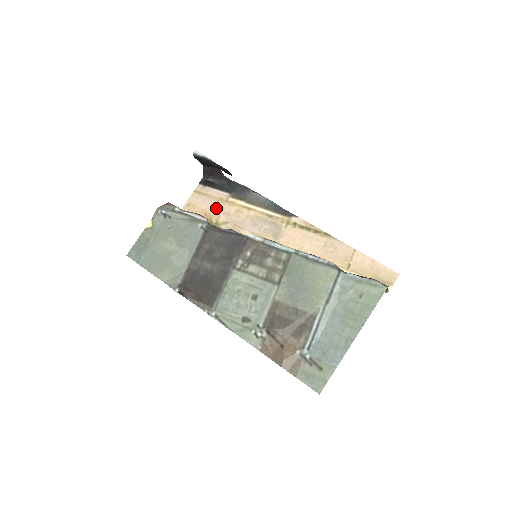
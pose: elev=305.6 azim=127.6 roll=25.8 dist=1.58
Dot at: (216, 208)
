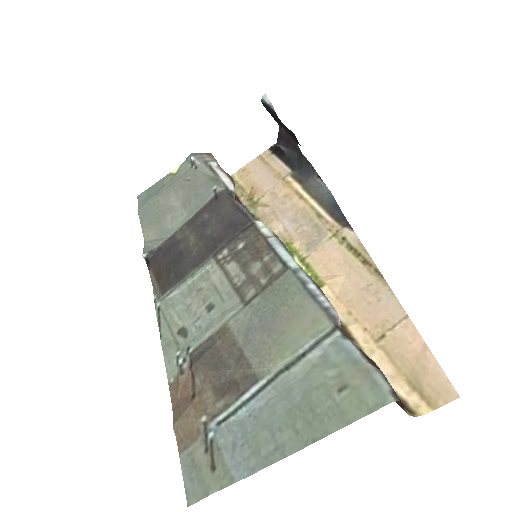
Dot at: (267, 183)
